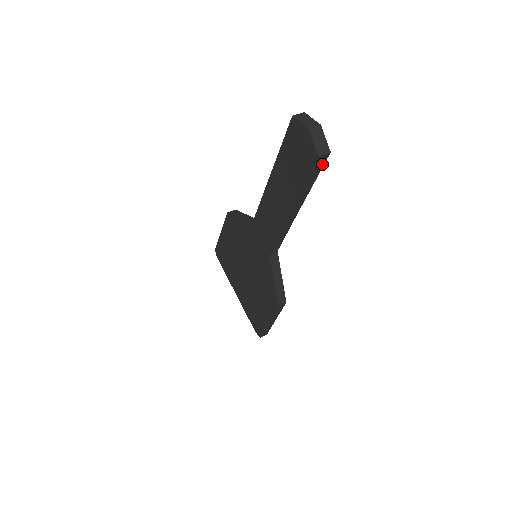
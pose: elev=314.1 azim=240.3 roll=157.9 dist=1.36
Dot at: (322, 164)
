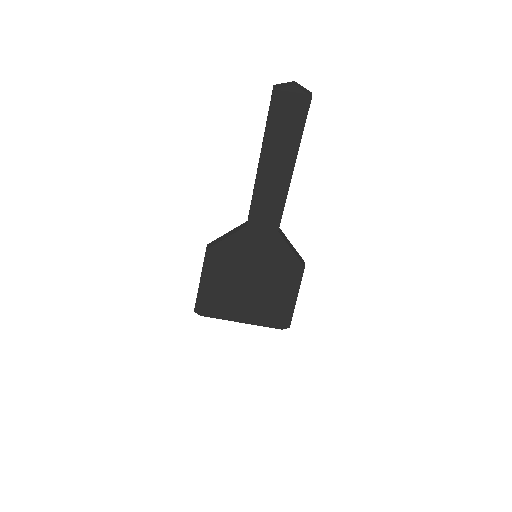
Dot at: occluded
